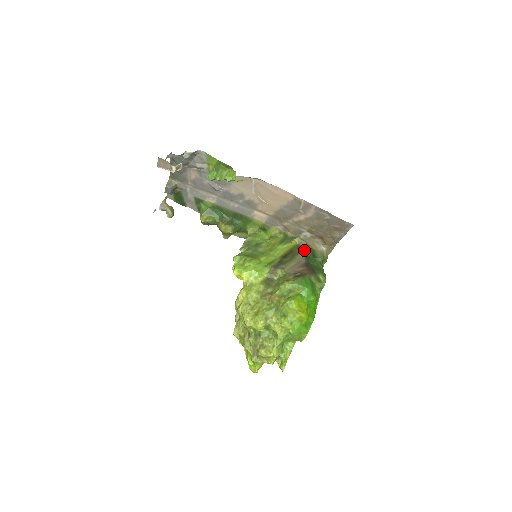
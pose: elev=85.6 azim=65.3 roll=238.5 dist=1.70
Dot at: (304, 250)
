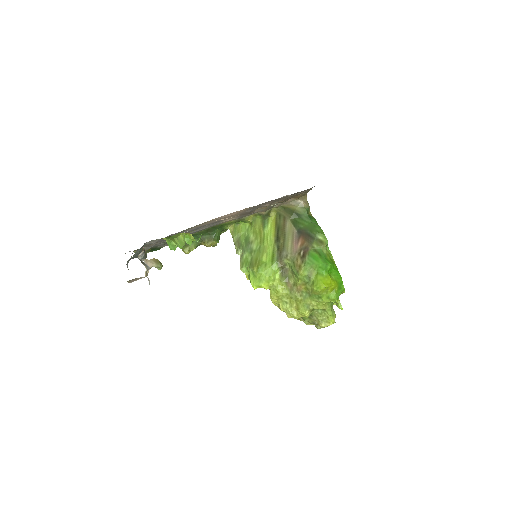
Dot at: (286, 216)
